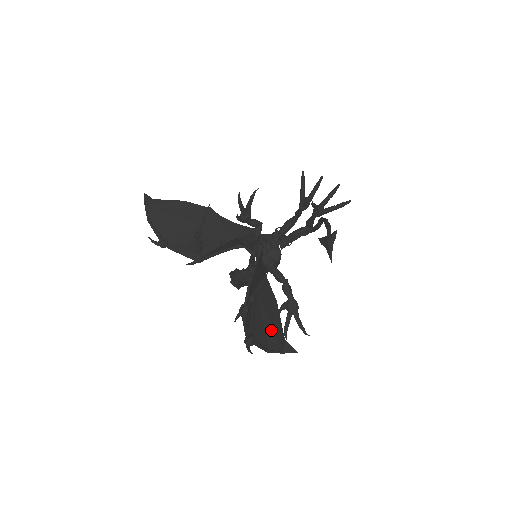
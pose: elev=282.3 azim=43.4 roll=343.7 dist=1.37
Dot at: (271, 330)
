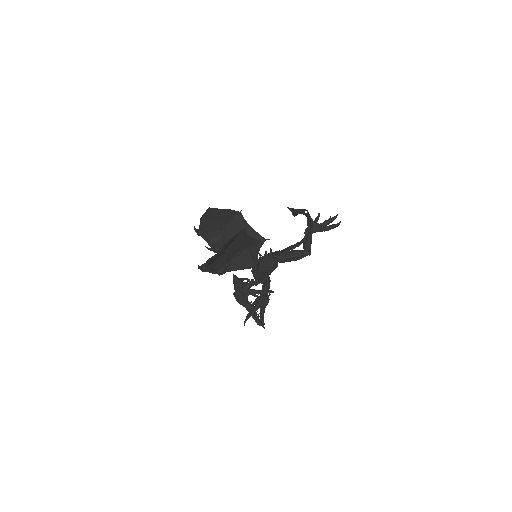
Dot at: occluded
